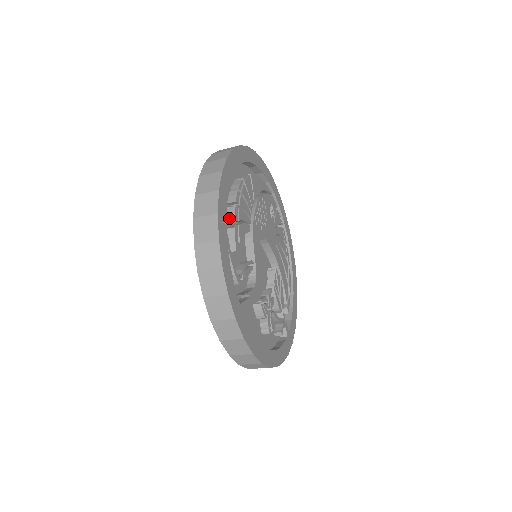
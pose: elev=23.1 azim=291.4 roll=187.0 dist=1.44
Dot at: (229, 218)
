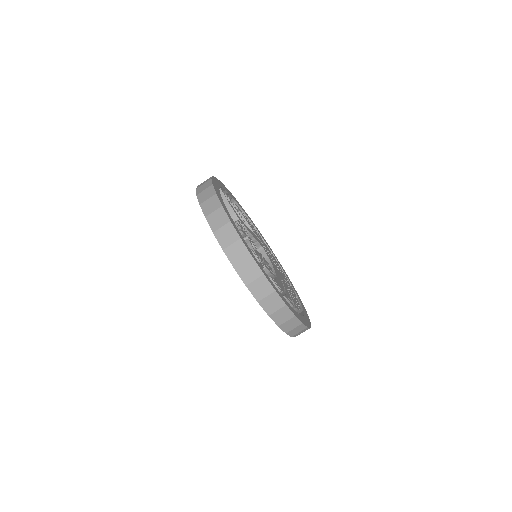
Dot at: occluded
